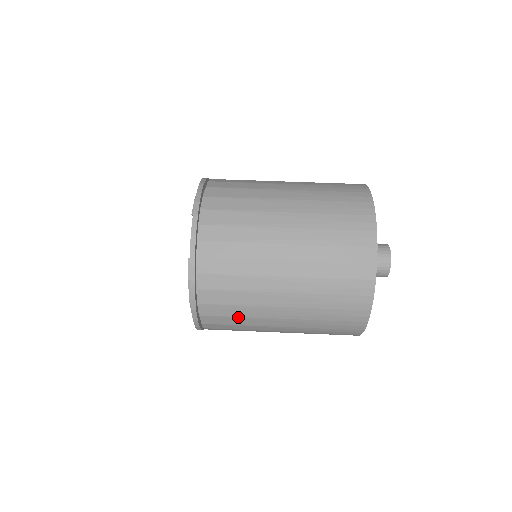
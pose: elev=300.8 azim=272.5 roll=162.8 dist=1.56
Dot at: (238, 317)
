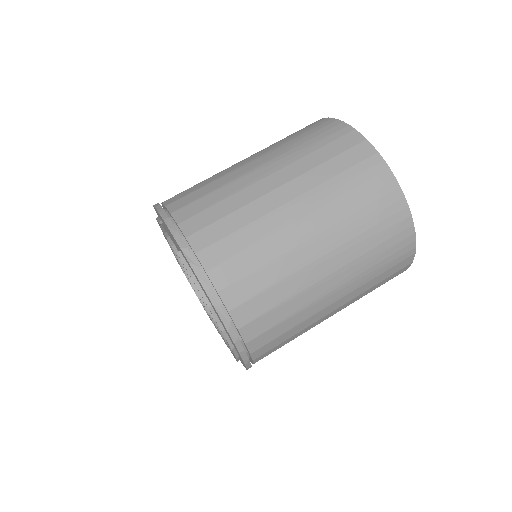
Dot at: (272, 287)
